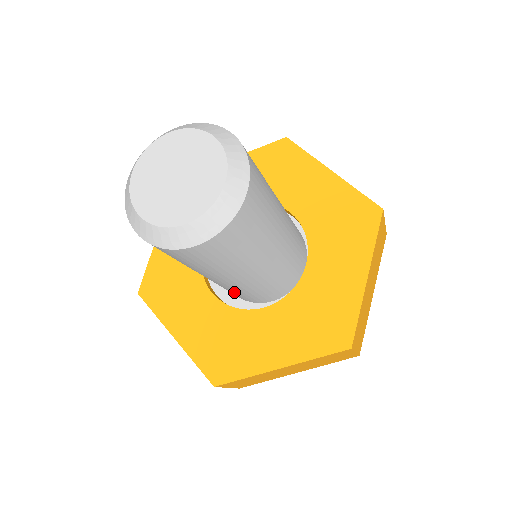
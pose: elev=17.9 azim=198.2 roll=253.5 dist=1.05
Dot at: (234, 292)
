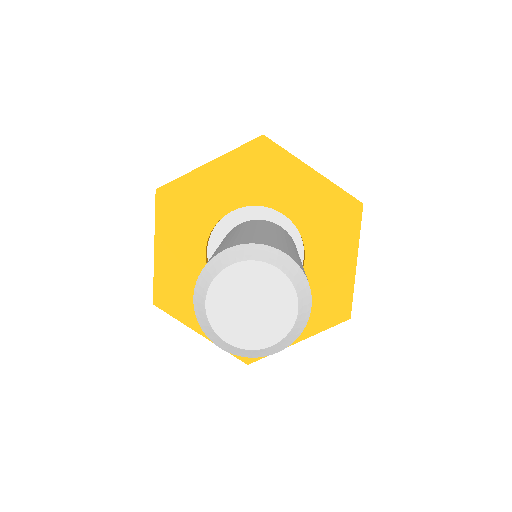
Dot at: occluded
